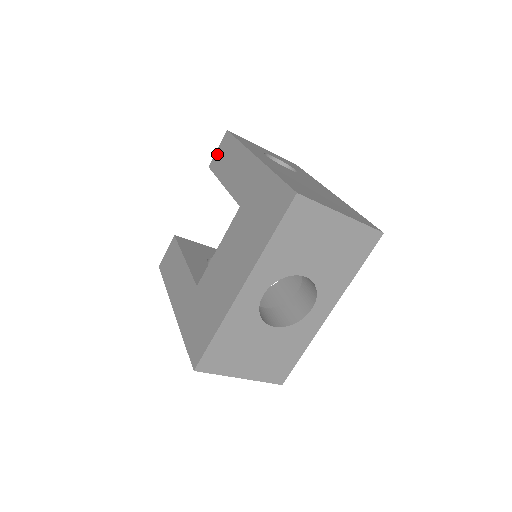
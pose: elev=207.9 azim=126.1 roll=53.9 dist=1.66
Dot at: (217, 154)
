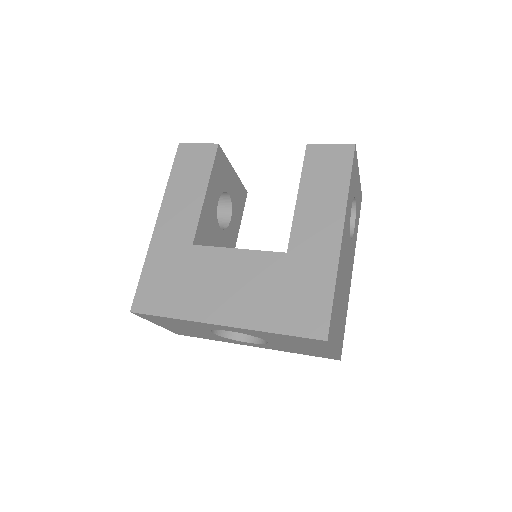
Dot at: (325, 150)
